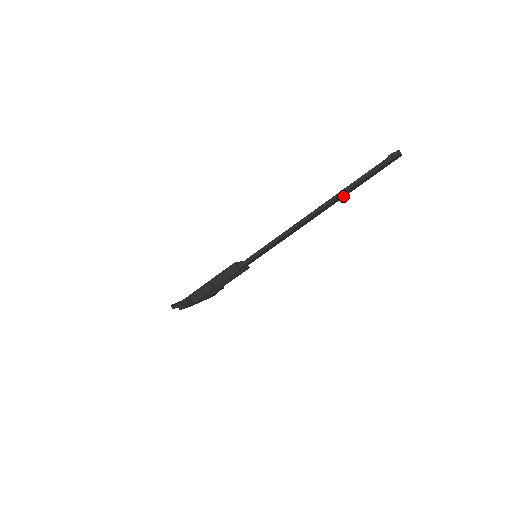
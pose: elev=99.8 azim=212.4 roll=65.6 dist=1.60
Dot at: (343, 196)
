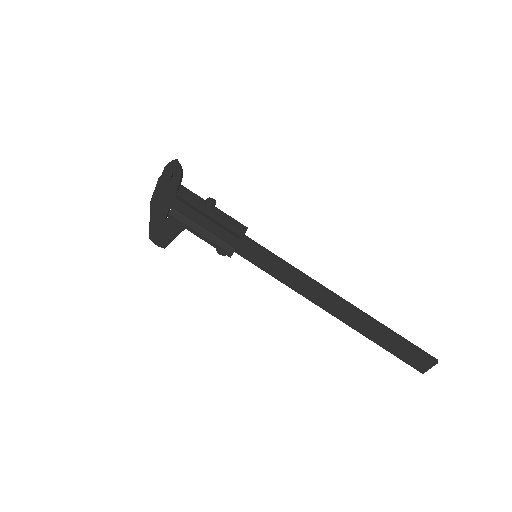
Dot at: (362, 328)
